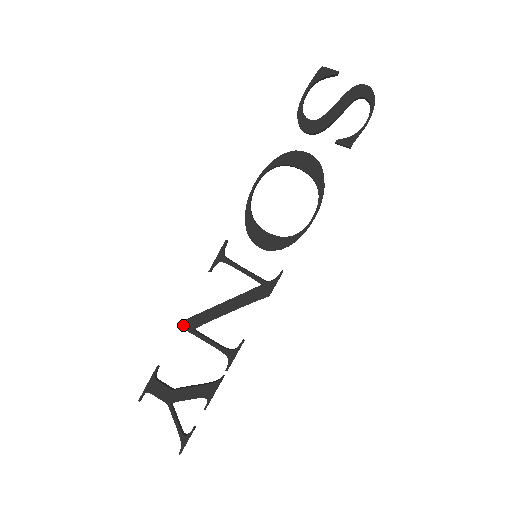
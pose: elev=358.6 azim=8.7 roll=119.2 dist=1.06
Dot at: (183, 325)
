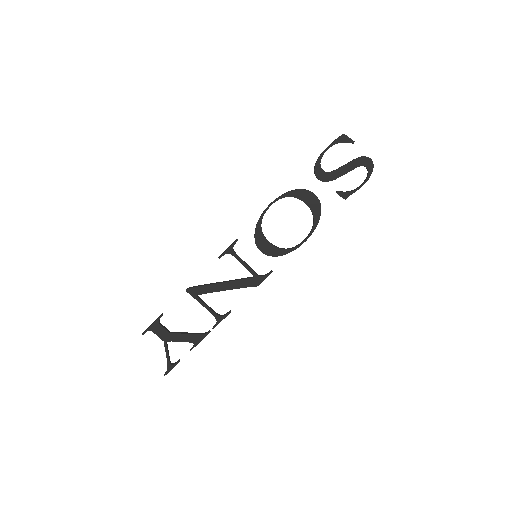
Dot at: (189, 291)
